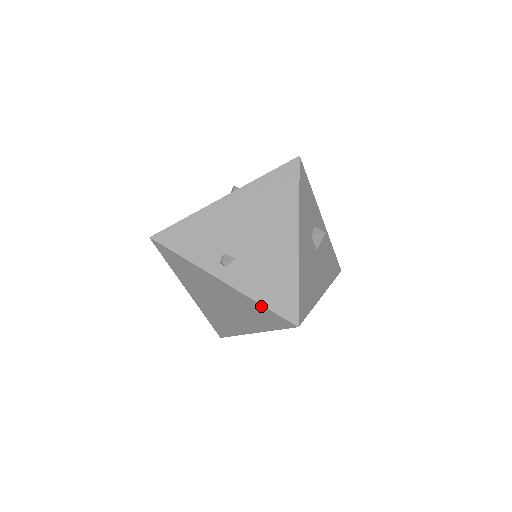
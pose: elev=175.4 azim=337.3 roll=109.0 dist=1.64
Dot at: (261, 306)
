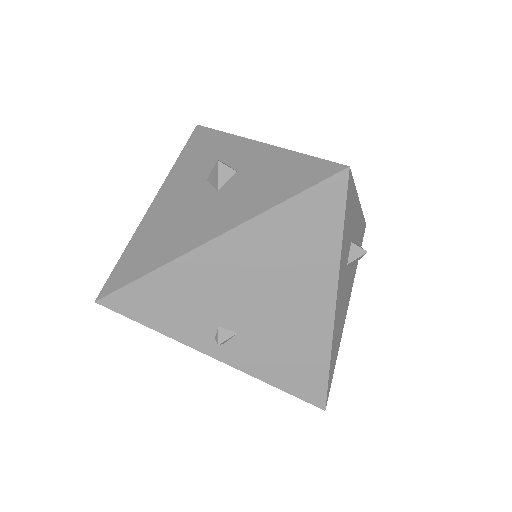
Dot at: (276, 386)
